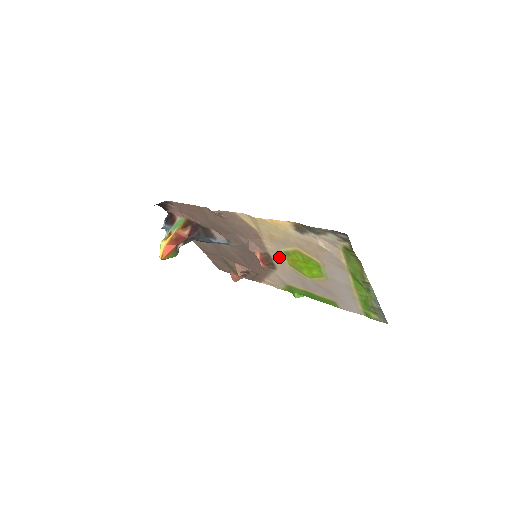
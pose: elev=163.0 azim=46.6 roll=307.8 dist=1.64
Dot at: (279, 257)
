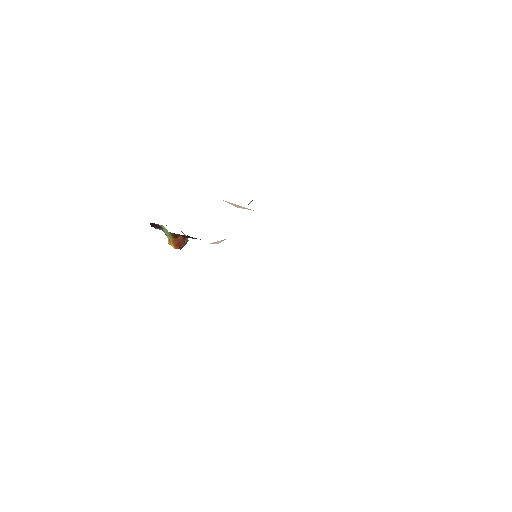
Dot at: occluded
